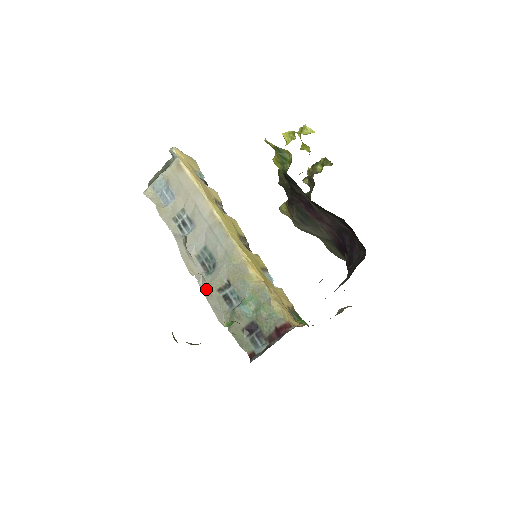
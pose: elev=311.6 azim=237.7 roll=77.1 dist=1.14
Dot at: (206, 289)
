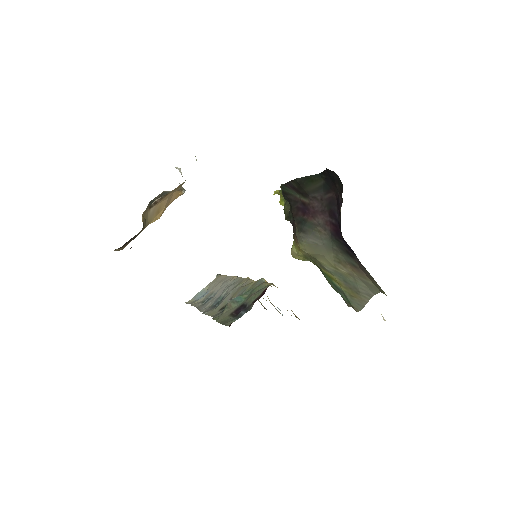
Dot at: (181, 173)
